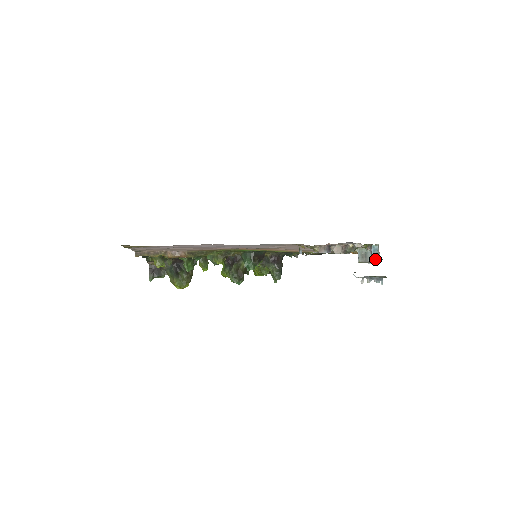
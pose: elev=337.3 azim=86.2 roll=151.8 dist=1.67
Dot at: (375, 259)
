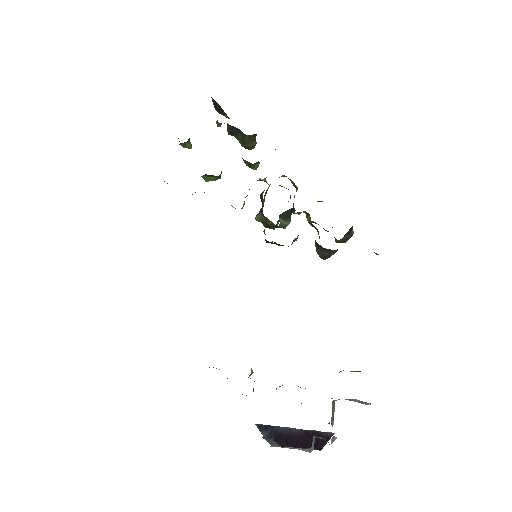
Dot at: occluded
